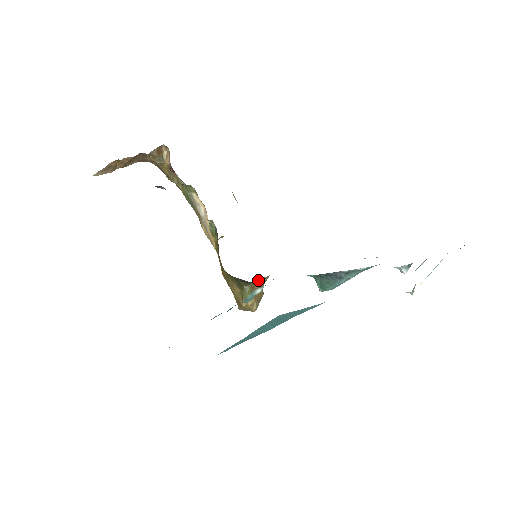
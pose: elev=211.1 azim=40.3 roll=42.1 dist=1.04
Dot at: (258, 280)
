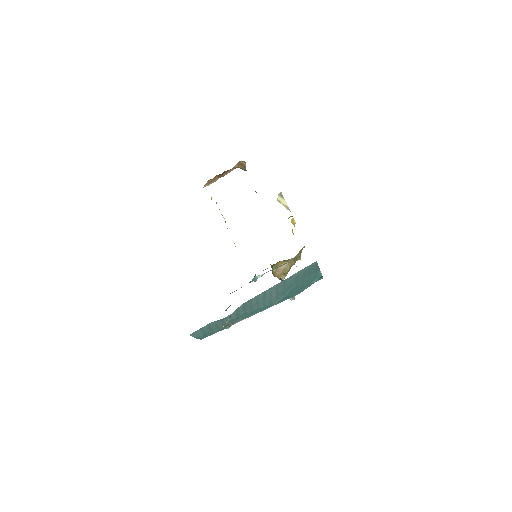
Dot at: (283, 261)
